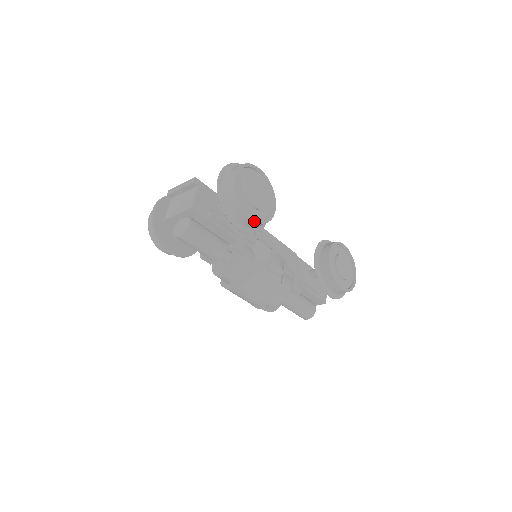
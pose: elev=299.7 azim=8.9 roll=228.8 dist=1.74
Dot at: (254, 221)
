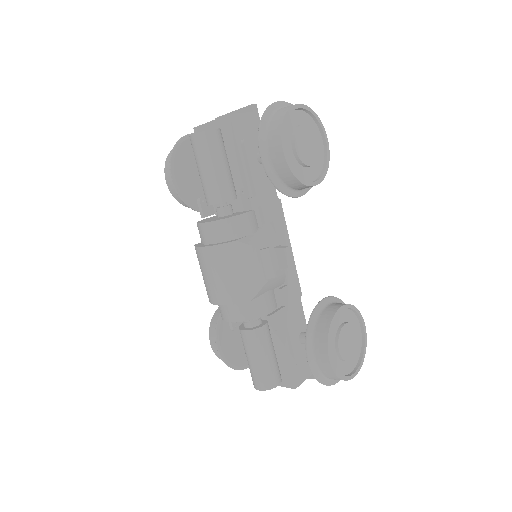
Dot at: (285, 157)
